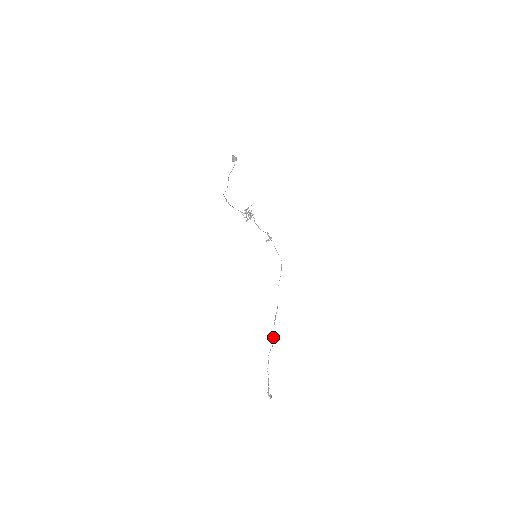
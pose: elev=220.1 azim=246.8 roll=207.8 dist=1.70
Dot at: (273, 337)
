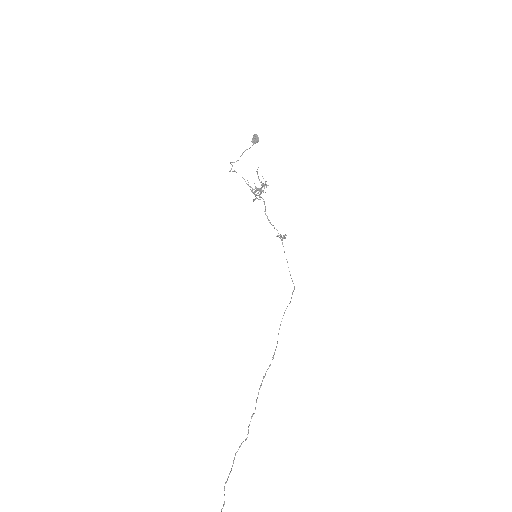
Dot at: (253, 413)
